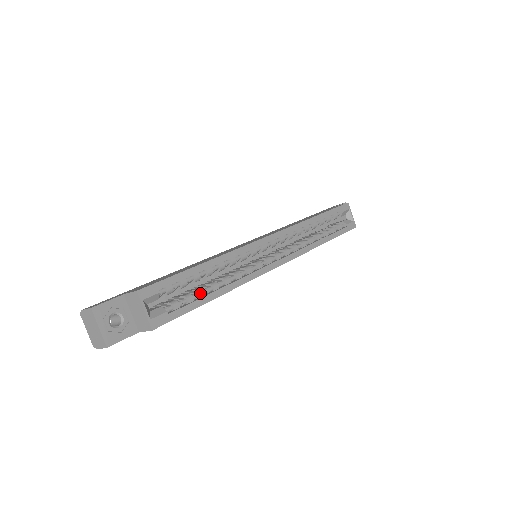
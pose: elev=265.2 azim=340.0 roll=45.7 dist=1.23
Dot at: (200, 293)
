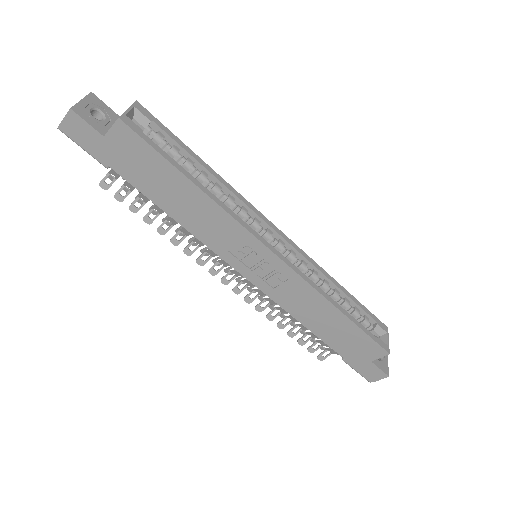
Dot at: (182, 168)
